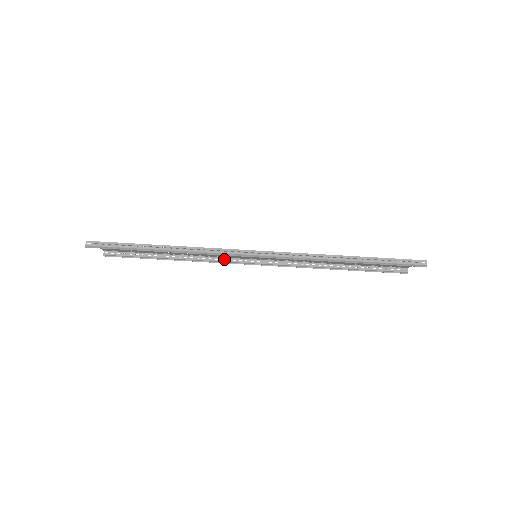
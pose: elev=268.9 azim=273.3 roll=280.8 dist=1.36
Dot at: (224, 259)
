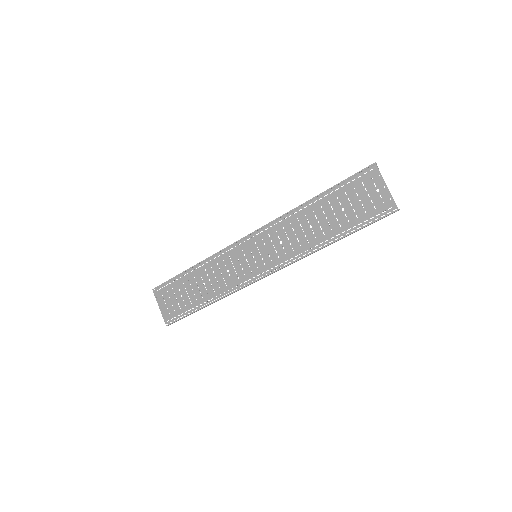
Dot at: (226, 248)
